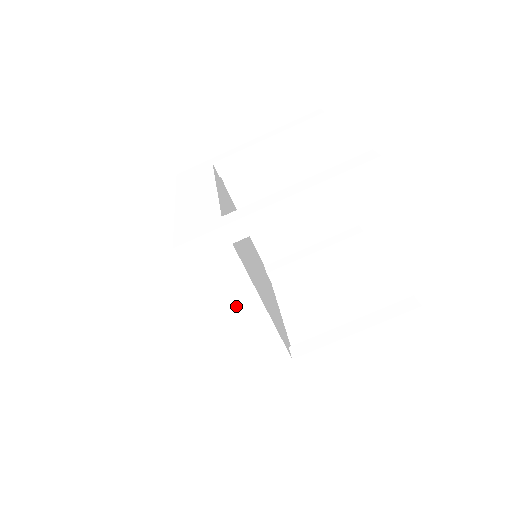
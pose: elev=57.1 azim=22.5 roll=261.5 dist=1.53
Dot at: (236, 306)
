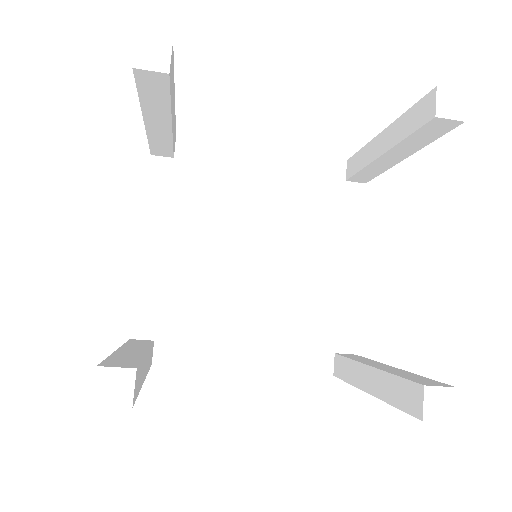
Dot at: occluded
